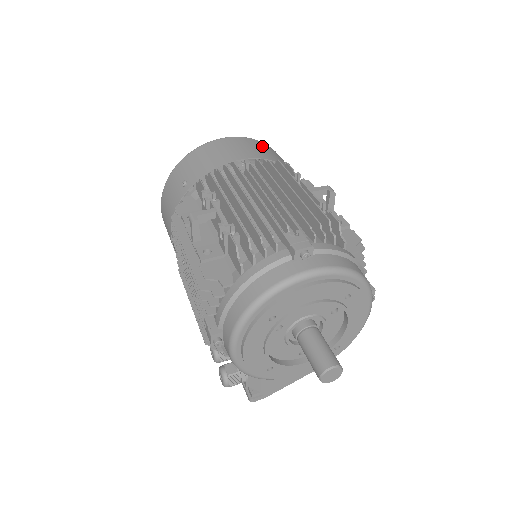
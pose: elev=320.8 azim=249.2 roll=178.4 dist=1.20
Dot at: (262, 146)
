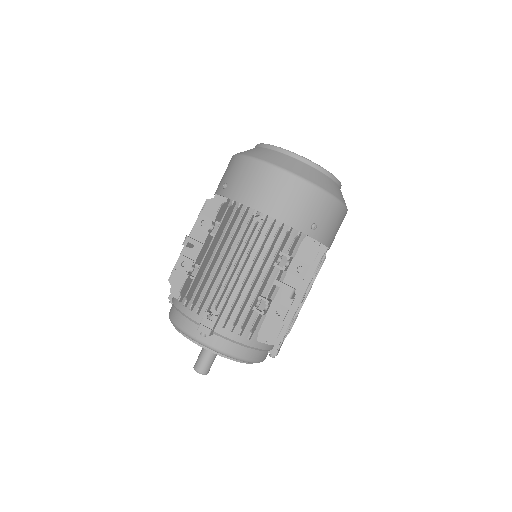
Dot at: (305, 197)
